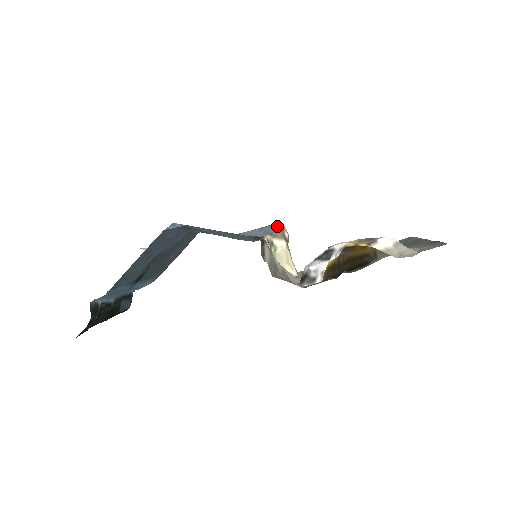
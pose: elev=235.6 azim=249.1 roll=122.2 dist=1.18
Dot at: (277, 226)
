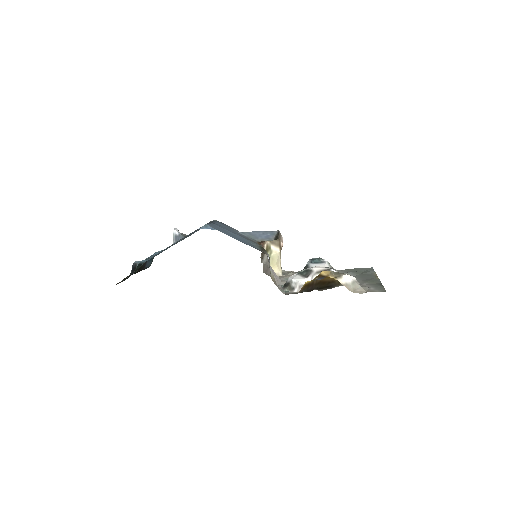
Dot at: (276, 234)
